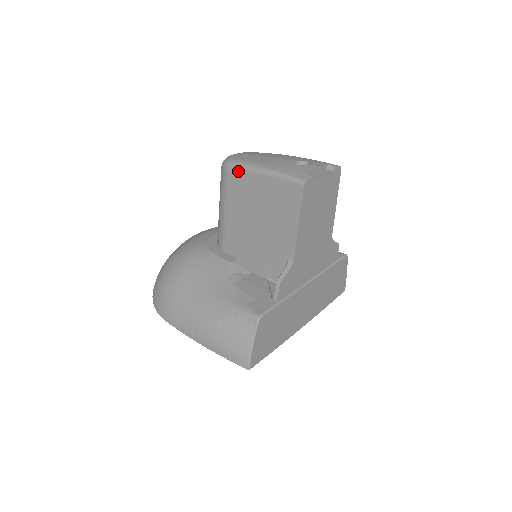
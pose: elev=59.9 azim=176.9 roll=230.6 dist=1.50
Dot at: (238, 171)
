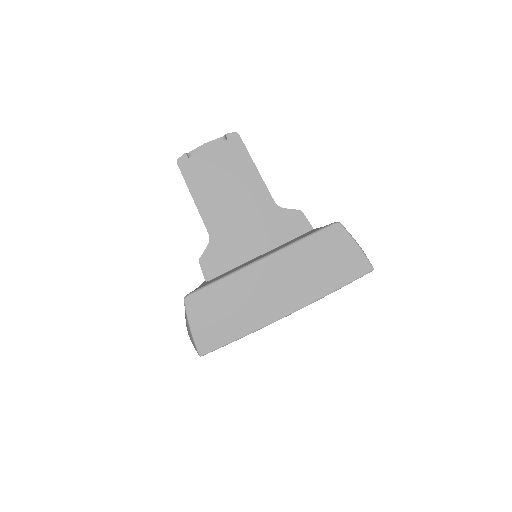
Dot at: occluded
